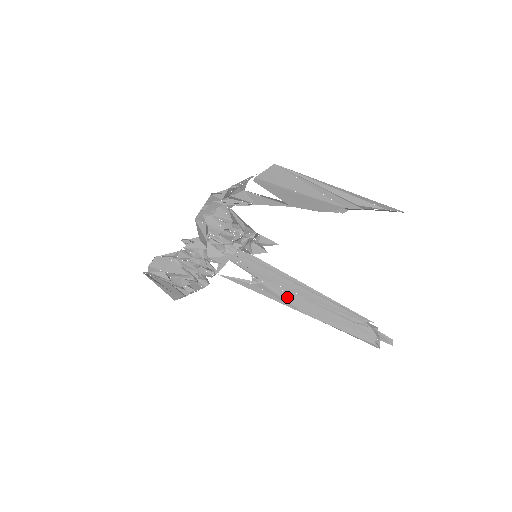
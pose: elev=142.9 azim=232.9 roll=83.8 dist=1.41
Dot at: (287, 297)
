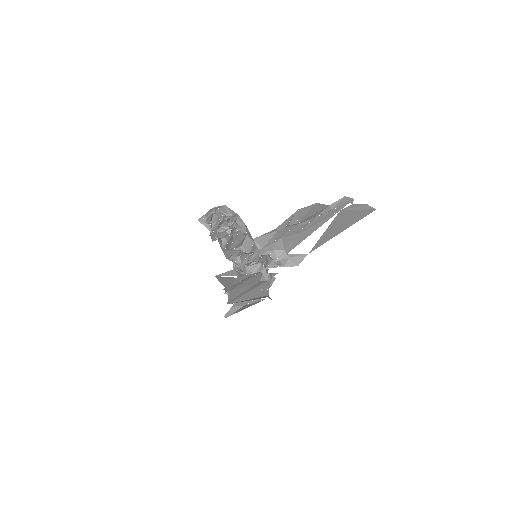
Dot at: occluded
